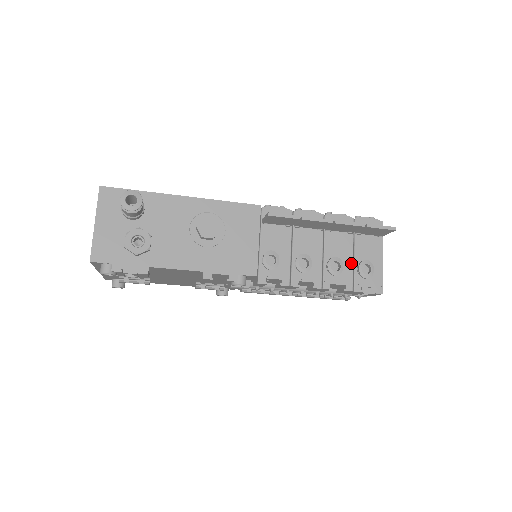
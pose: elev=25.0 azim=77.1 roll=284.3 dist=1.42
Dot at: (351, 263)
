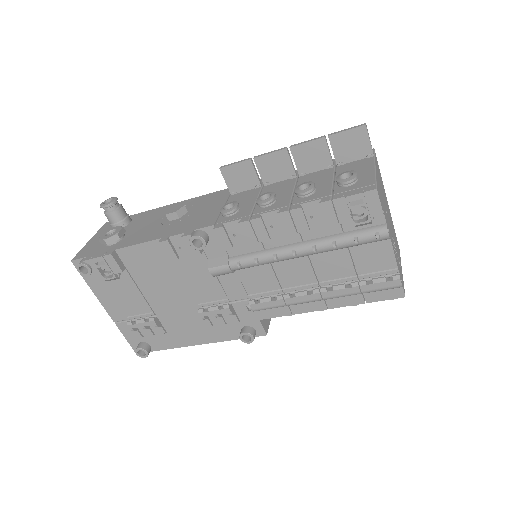
Dot at: (330, 183)
